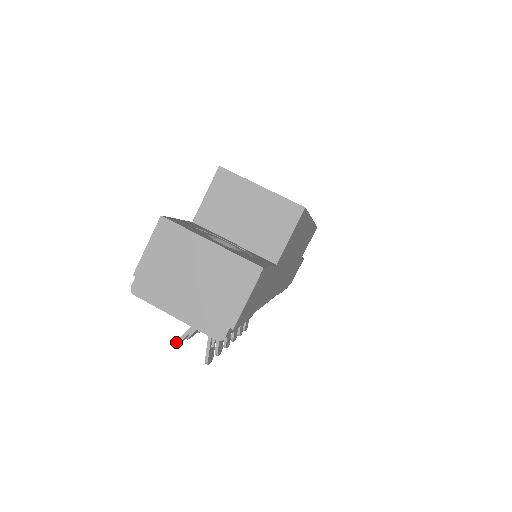
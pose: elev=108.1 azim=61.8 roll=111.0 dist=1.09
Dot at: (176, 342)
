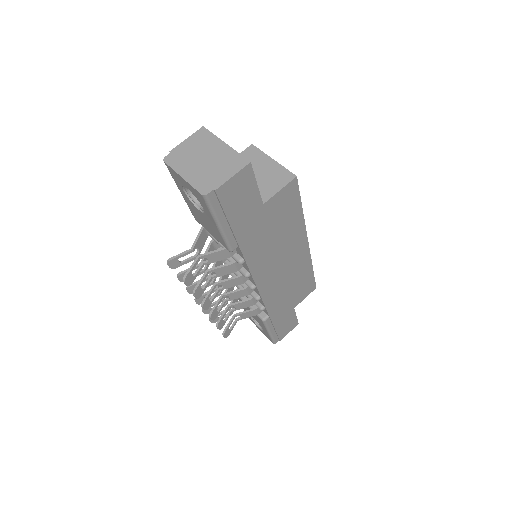
Dot at: (170, 258)
